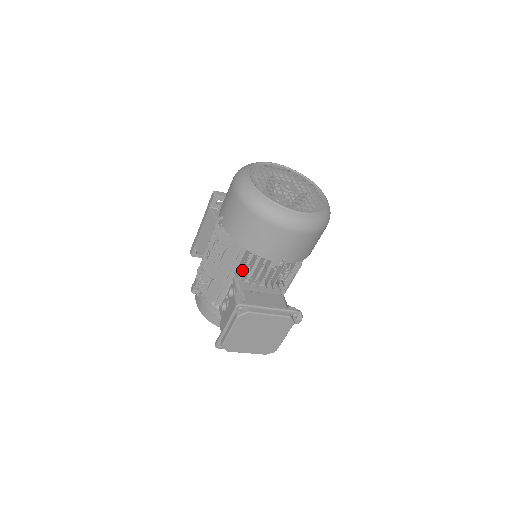
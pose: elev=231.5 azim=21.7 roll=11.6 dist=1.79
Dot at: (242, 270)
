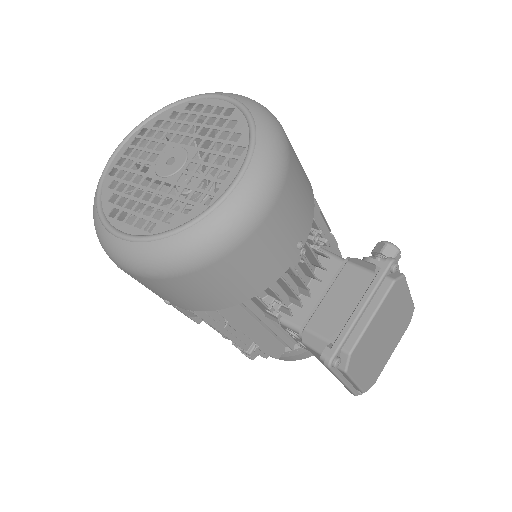
Dot at: occluded
